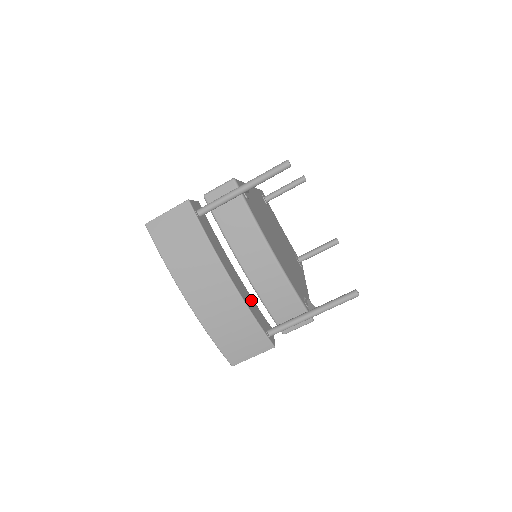
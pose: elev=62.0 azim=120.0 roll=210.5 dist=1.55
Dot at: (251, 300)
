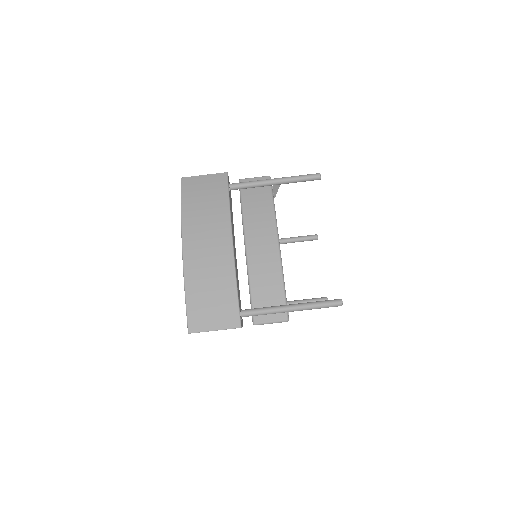
Dot at: occluded
